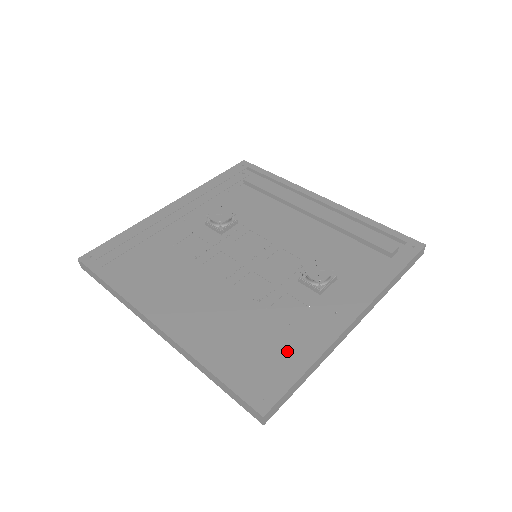
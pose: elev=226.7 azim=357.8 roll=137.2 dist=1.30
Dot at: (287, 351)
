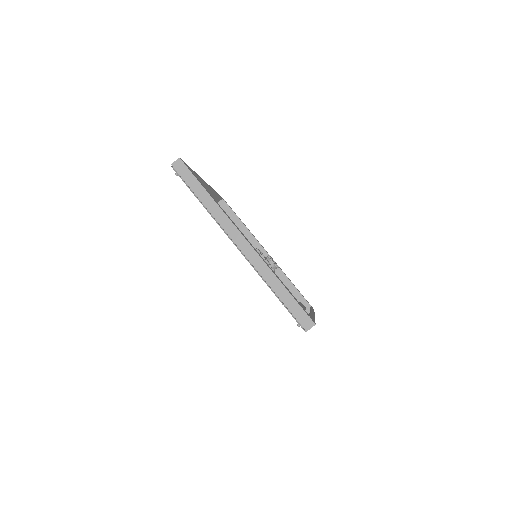
Dot at: occluded
